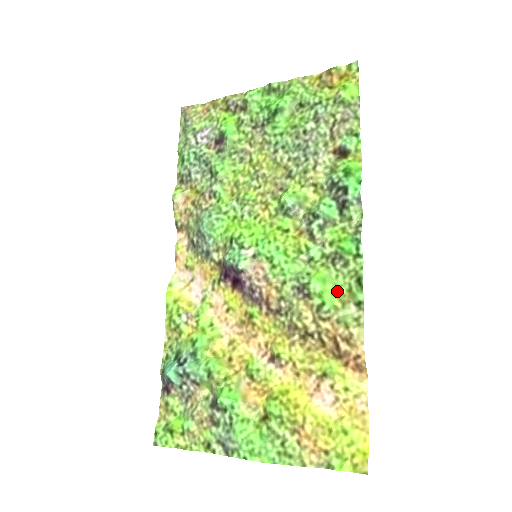
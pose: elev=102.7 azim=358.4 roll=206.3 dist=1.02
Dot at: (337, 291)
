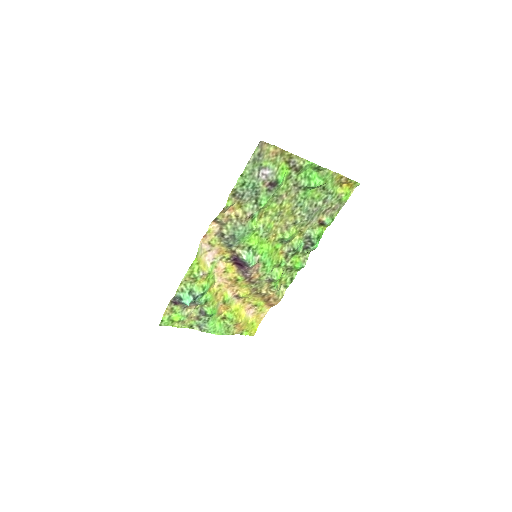
Dot at: (281, 279)
